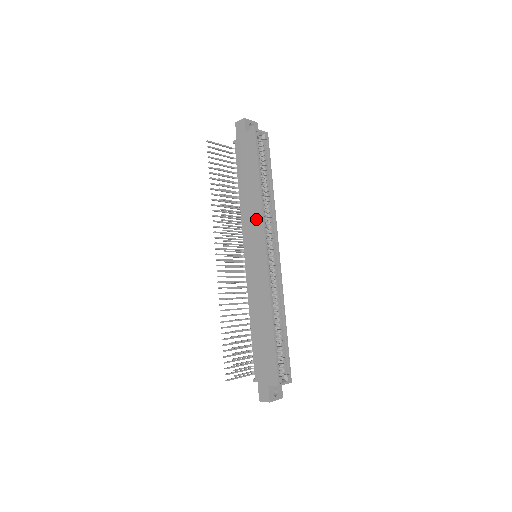
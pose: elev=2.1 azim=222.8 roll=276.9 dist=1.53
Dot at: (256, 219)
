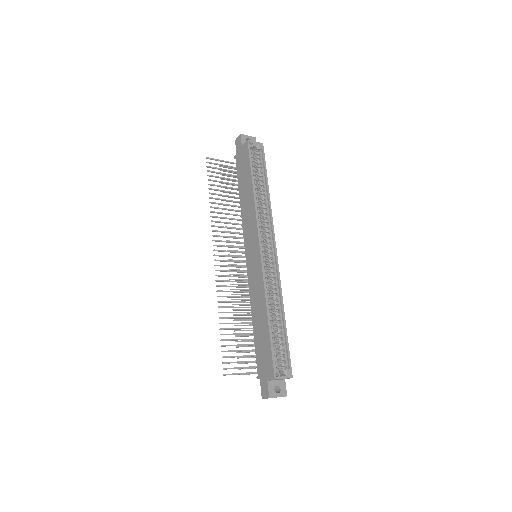
Dot at: (252, 220)
